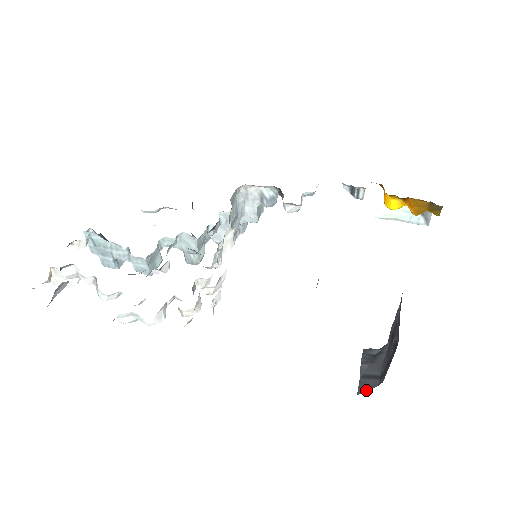
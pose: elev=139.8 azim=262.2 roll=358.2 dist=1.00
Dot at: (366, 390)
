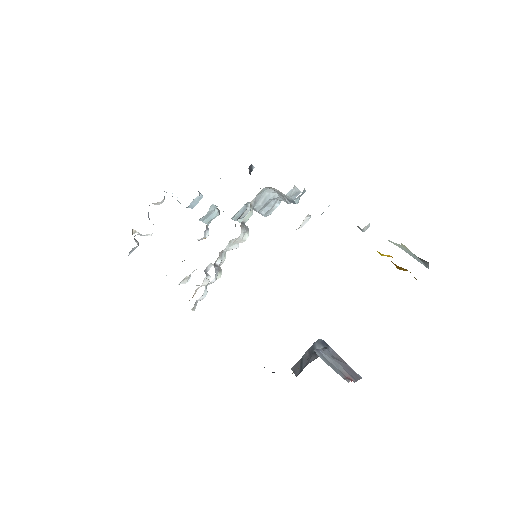
Dot at: (293, 371)
